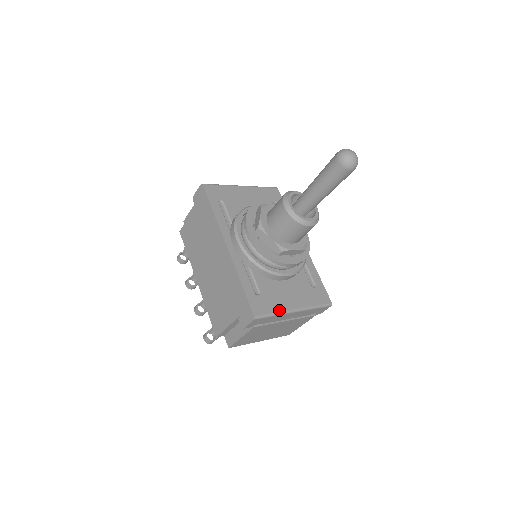
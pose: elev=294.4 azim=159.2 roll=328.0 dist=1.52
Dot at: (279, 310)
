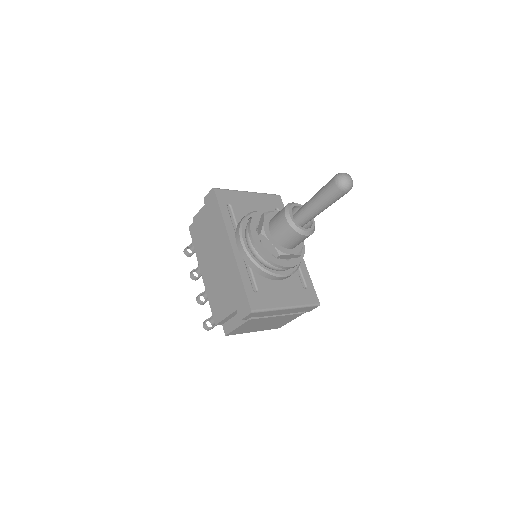
Dot at: (273, 306)
